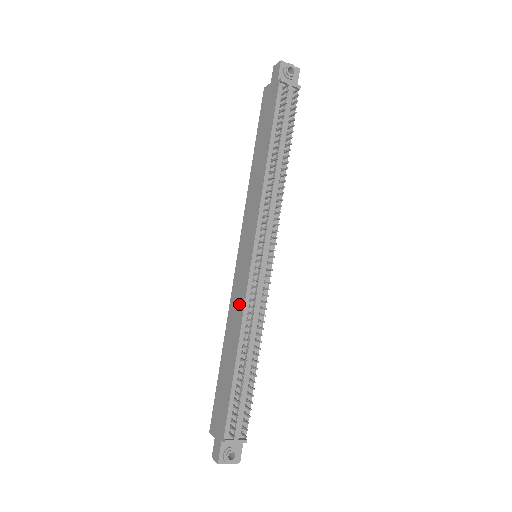
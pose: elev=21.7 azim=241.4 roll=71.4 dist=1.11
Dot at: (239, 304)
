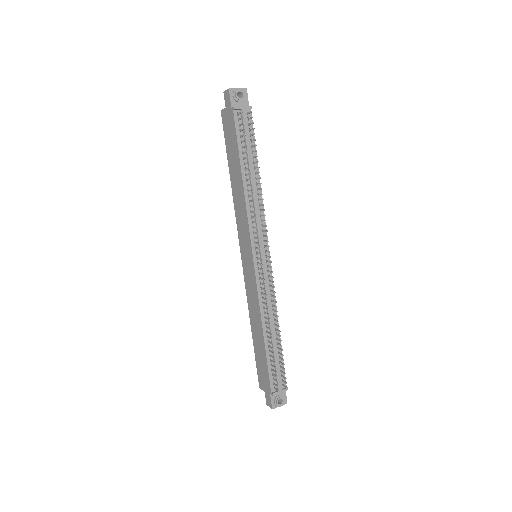
Dot at: (254, 297)
